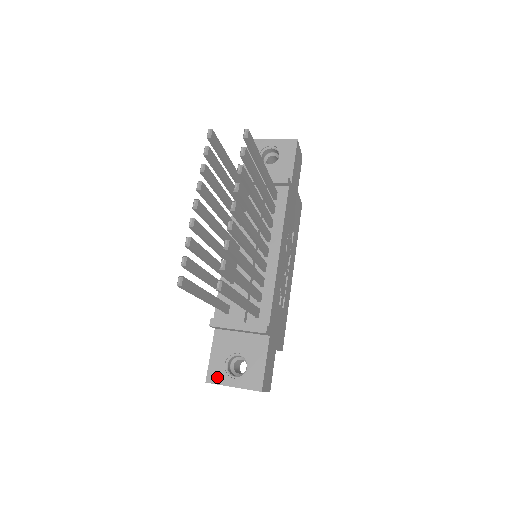
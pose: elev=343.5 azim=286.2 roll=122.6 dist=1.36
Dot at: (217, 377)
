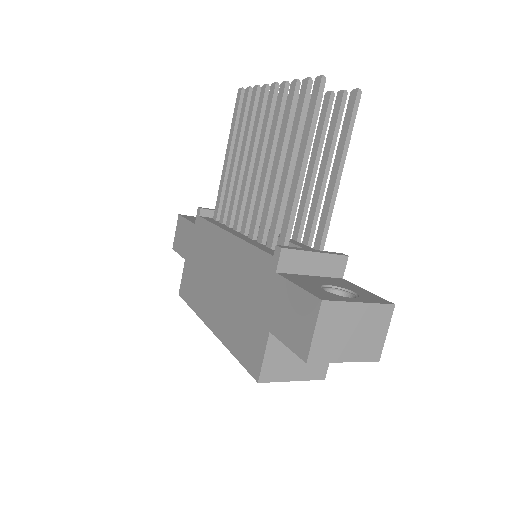
Dot at: (330, 297)
